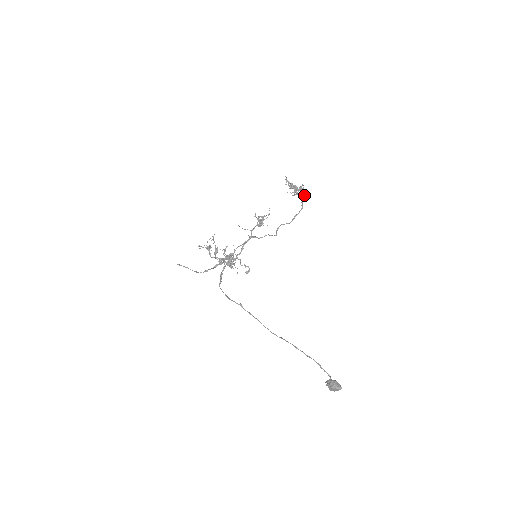
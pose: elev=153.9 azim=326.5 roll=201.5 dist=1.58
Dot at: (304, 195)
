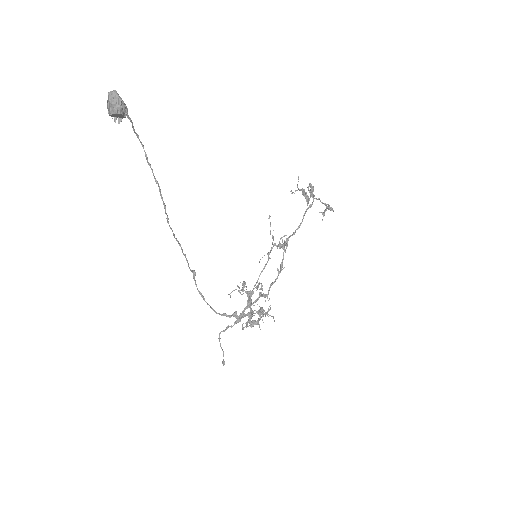
Dot at: (309, 186)
